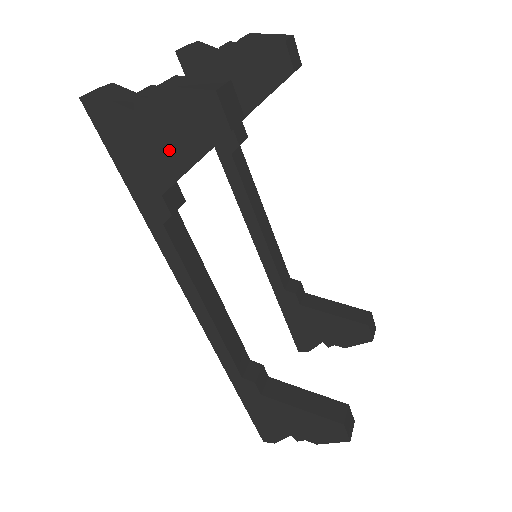
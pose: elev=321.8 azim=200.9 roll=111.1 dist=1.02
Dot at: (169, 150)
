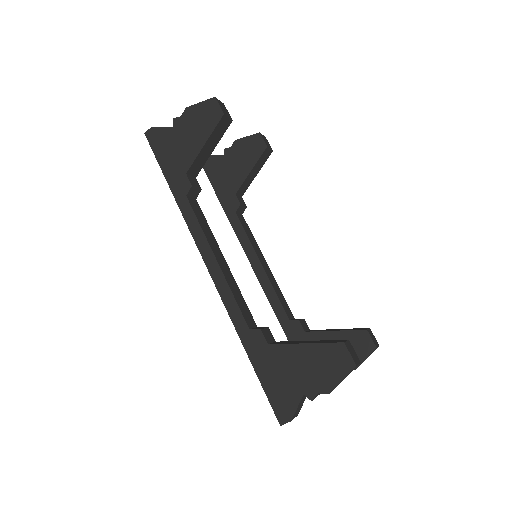
Dot at: (191, 141)
